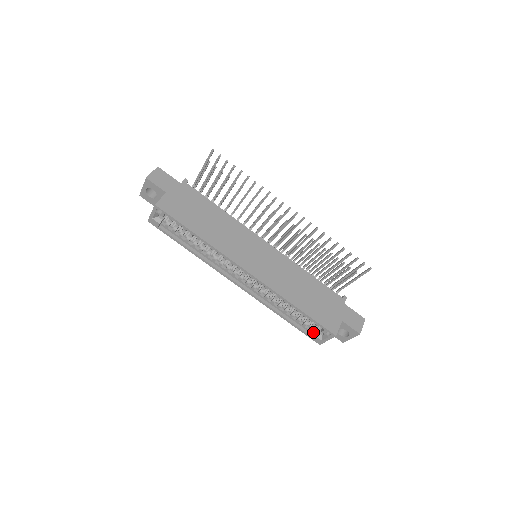
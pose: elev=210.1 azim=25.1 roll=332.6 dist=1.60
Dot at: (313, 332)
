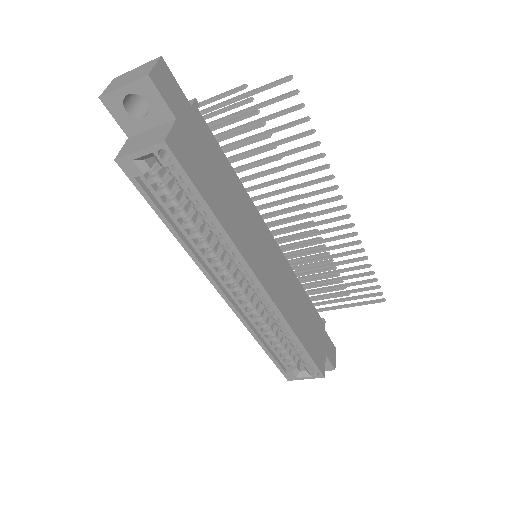
Dot at: (288, 366)
